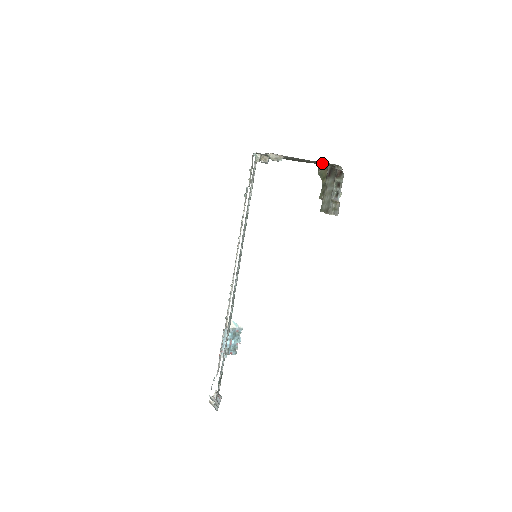
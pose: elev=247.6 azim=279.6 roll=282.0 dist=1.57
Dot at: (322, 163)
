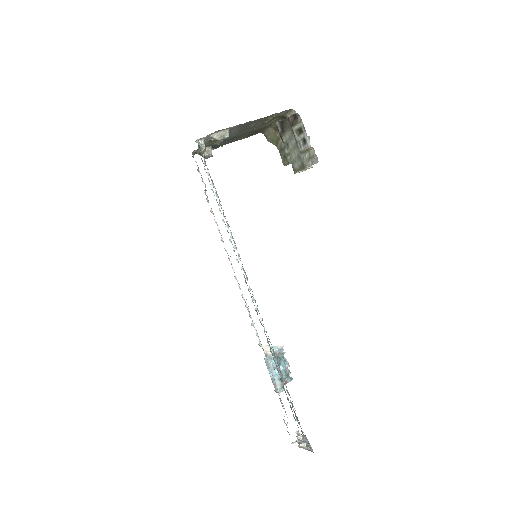
Dot at: (271, 118)
